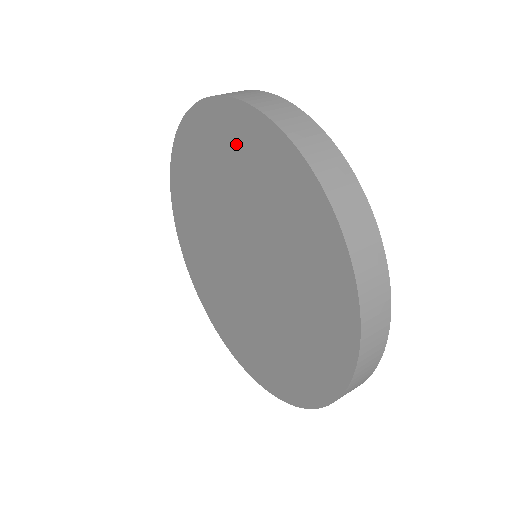
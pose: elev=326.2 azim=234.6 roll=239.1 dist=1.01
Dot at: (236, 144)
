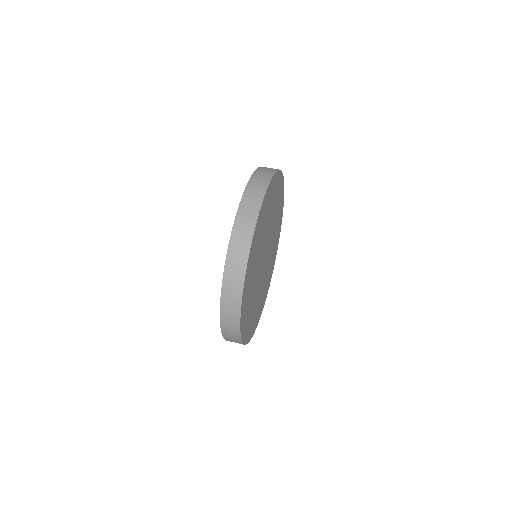
Dot at: occluded
